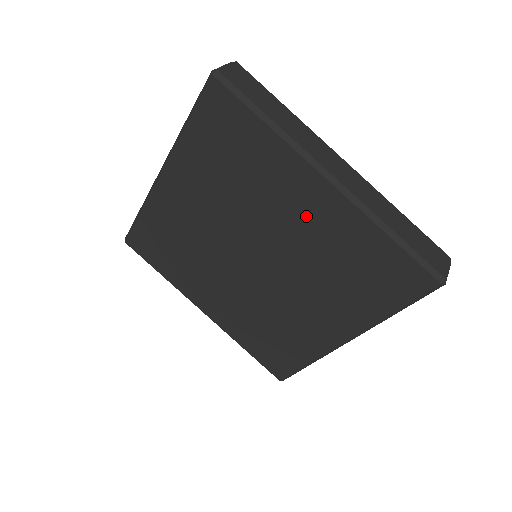
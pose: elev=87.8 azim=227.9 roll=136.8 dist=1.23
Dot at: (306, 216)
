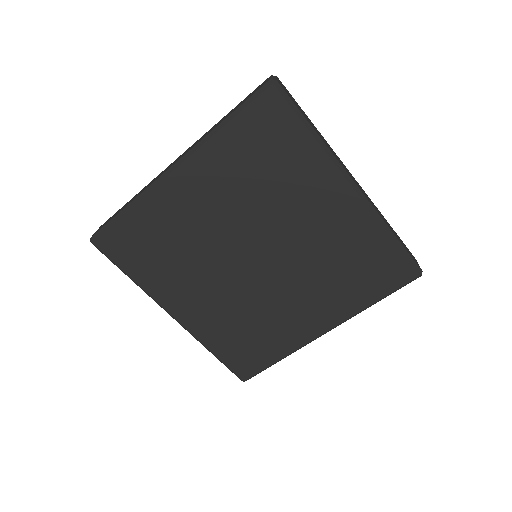
Dot at: (324, 218)
